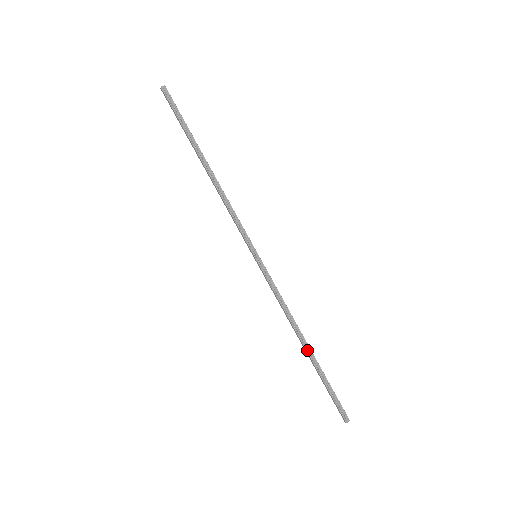
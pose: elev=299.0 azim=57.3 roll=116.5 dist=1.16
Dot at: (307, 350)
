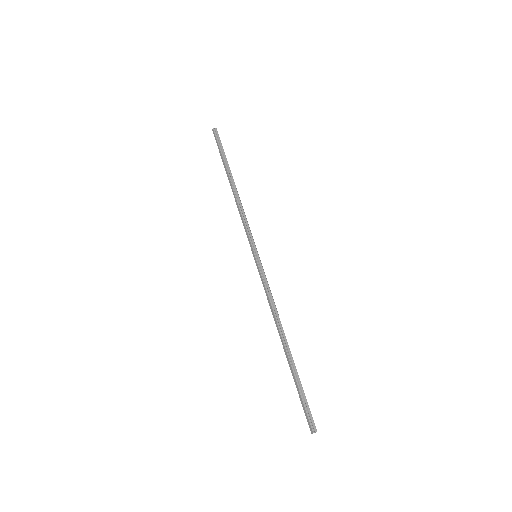
Dot at: (286, 346)
